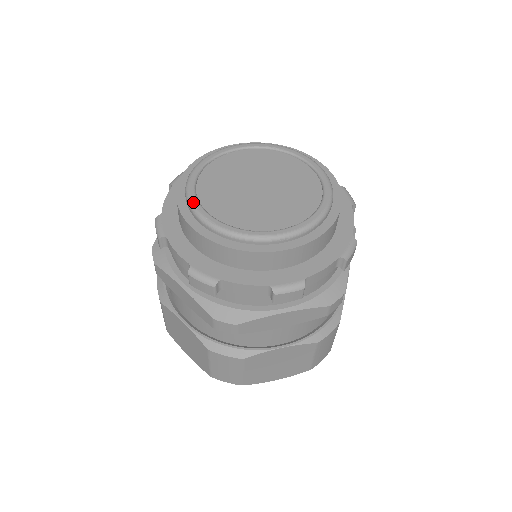
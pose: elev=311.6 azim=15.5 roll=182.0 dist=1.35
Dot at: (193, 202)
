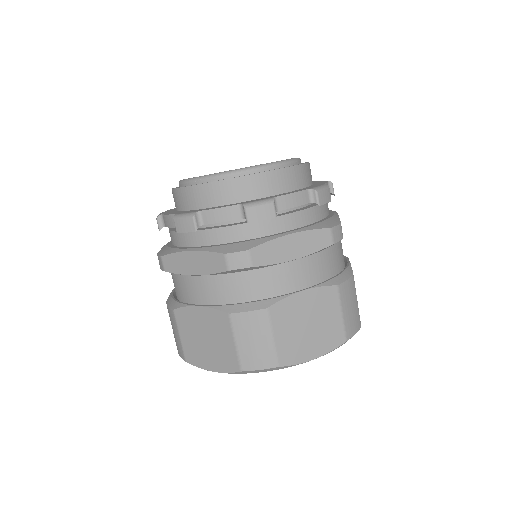
Dot at: occluded
